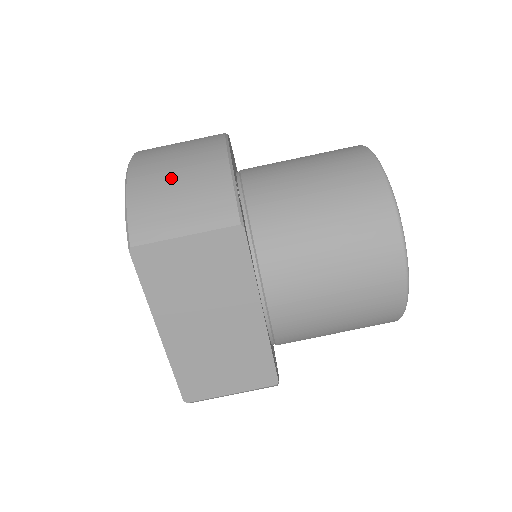
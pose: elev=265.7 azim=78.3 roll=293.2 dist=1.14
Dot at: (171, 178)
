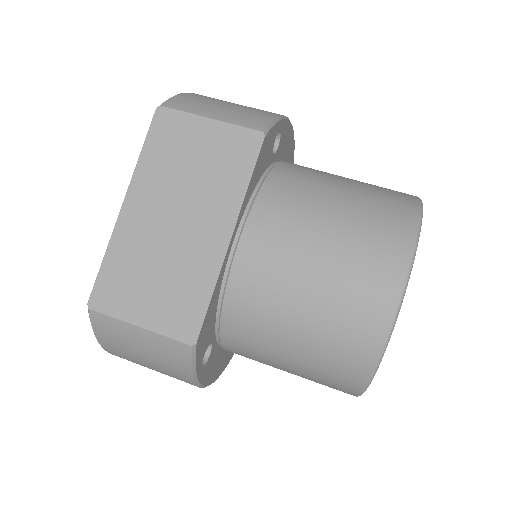
Dot at: (229, 102)
